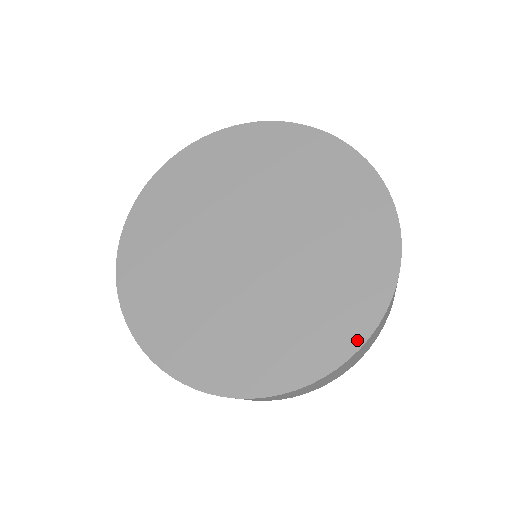
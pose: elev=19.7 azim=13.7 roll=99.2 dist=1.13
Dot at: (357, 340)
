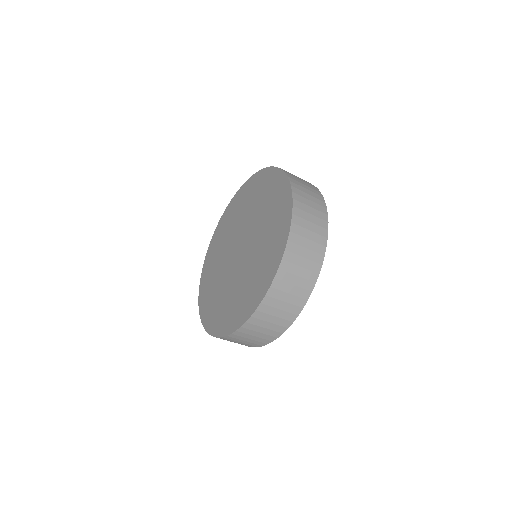
Dot at: (280, 256)
